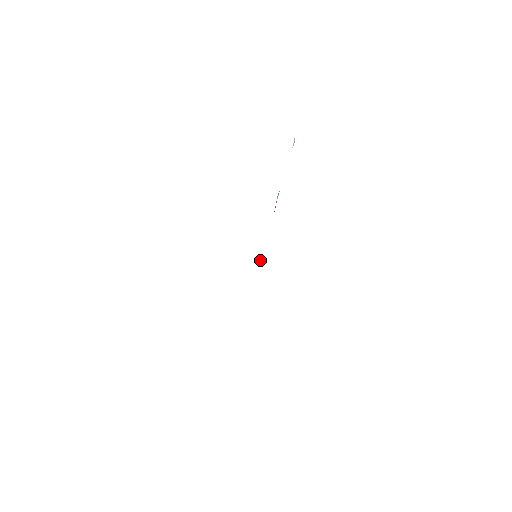
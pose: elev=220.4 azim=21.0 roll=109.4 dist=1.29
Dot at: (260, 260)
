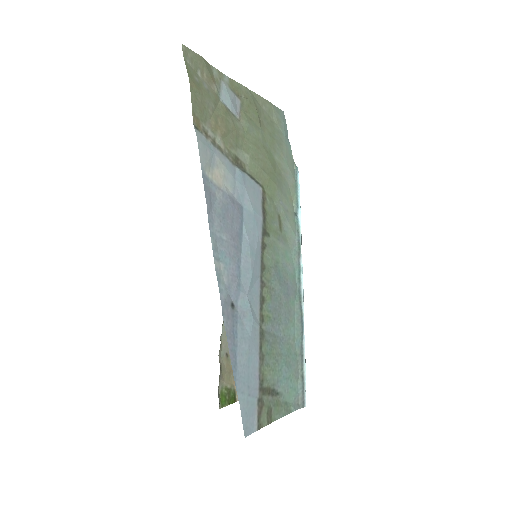
Dot at: (301, 290)
